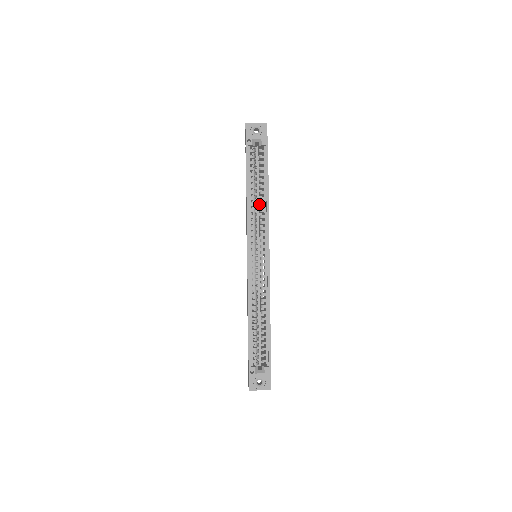
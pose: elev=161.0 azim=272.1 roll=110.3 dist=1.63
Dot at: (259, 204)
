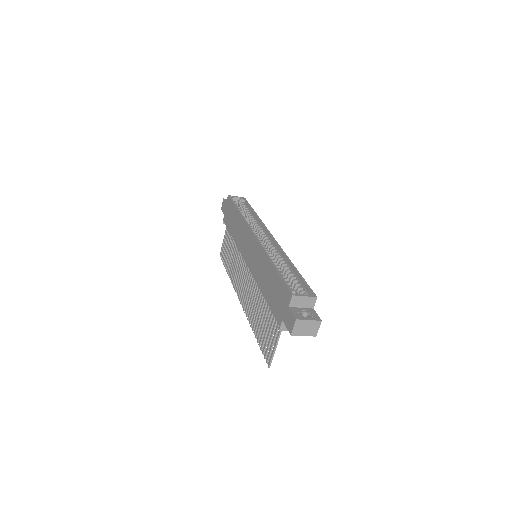
Dot at: occluded
